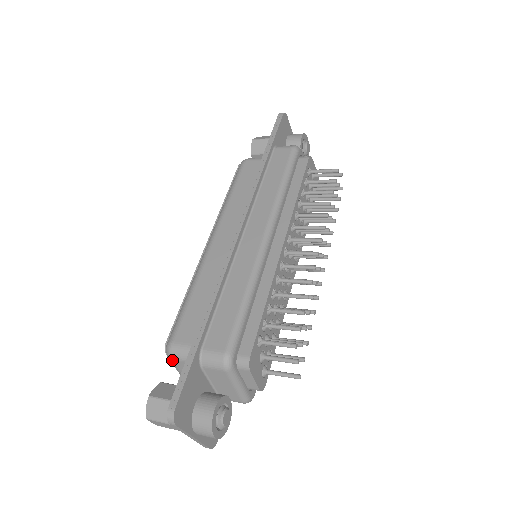
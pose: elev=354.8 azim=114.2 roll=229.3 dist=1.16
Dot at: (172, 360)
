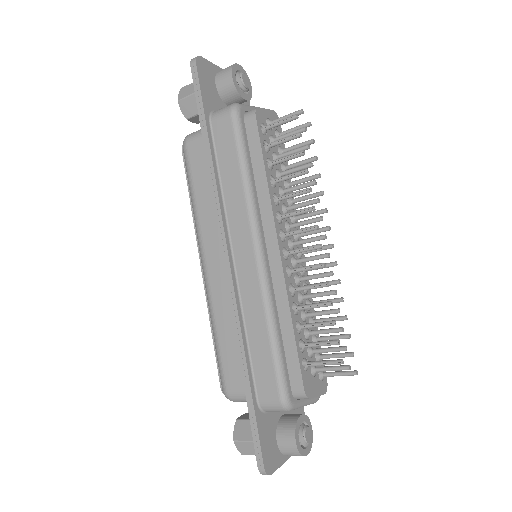
Dot at: (235, 401)
